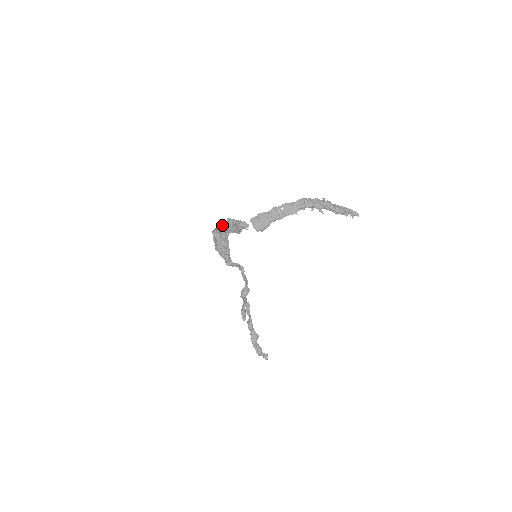
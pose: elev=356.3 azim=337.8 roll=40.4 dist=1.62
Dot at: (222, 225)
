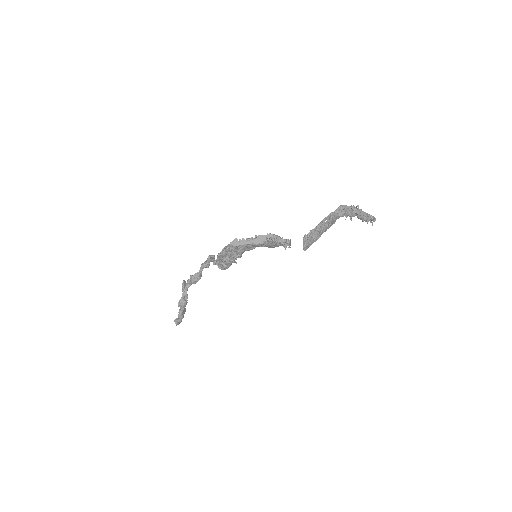
Dot at: (256, 240)
